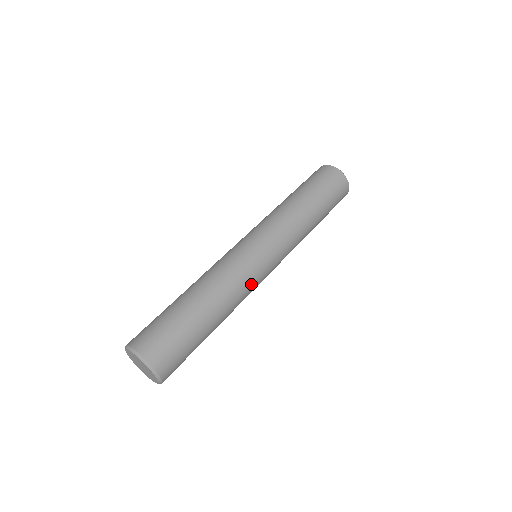
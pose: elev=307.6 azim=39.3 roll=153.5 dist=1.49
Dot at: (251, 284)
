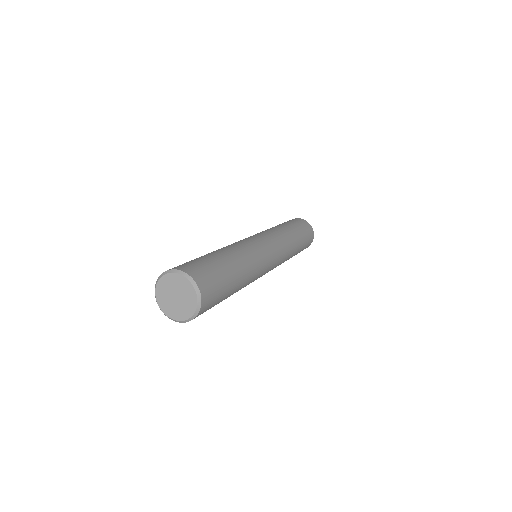
Dot at: (262, 262)
